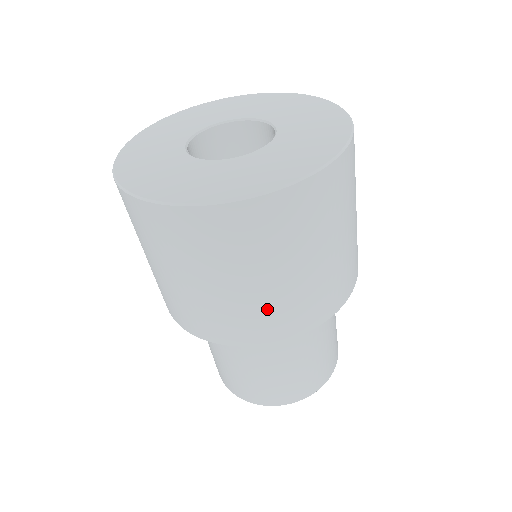
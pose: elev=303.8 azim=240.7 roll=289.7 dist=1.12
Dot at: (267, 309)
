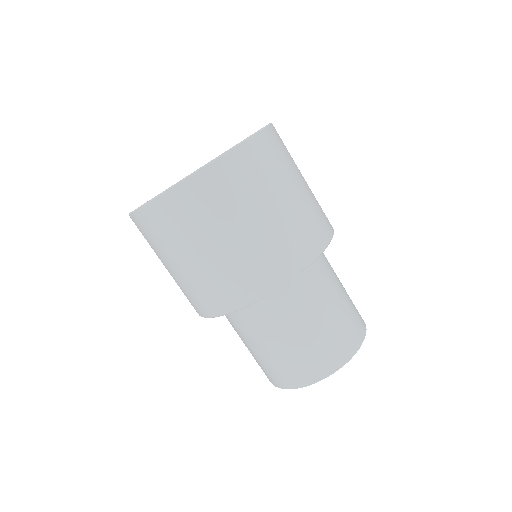
Dot at: (233, 269)
